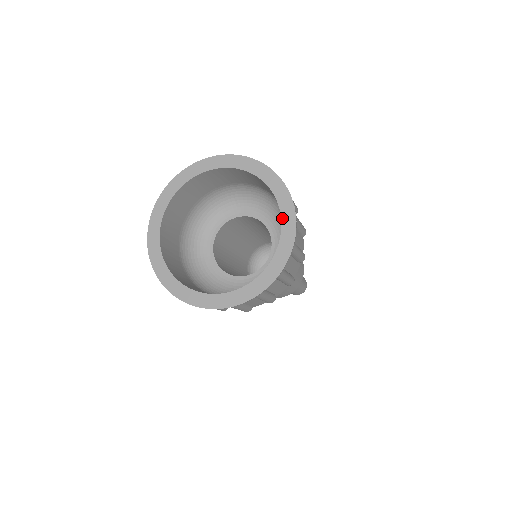
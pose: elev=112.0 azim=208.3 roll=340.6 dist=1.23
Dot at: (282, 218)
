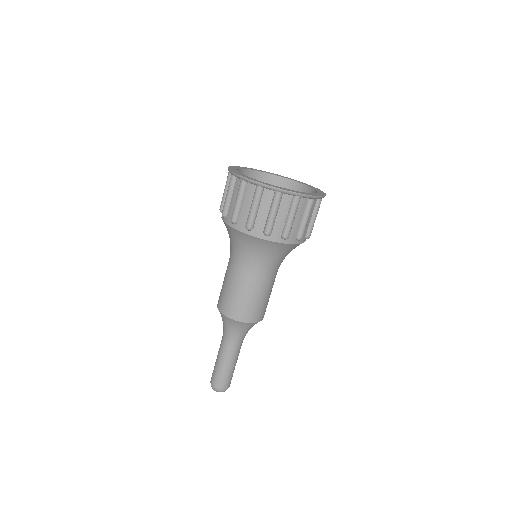
Dot at: (316, 193)
